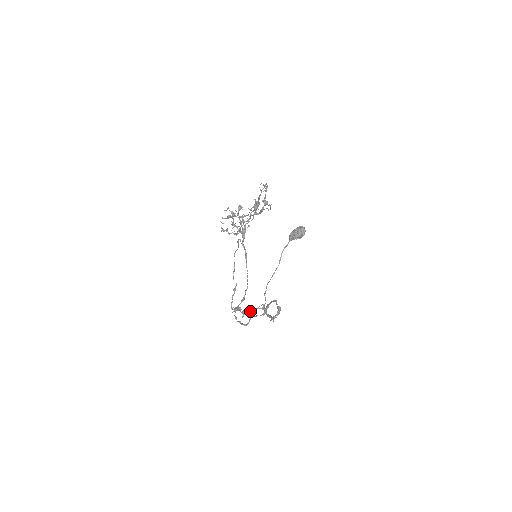
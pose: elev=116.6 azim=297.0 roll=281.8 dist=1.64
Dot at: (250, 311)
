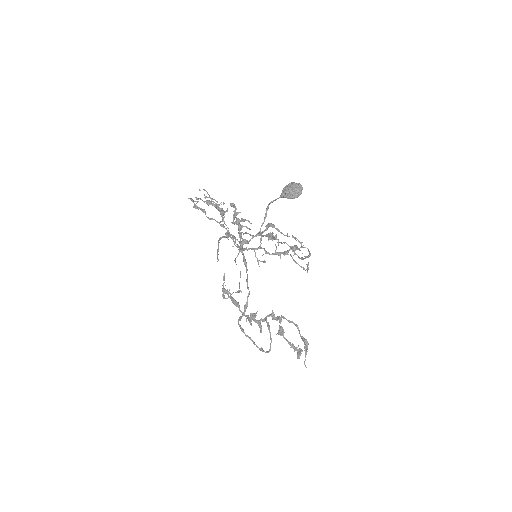
Dot at: (261, 326)
